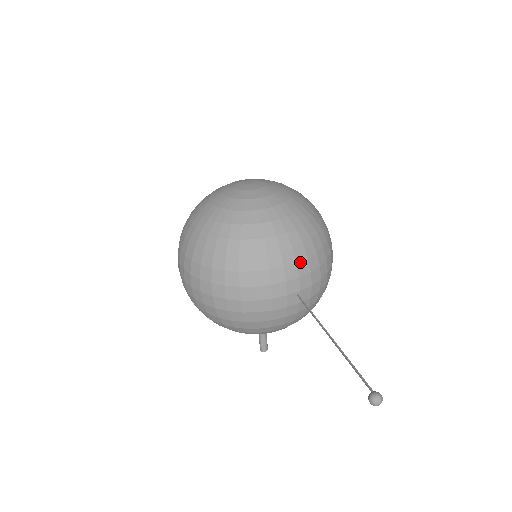
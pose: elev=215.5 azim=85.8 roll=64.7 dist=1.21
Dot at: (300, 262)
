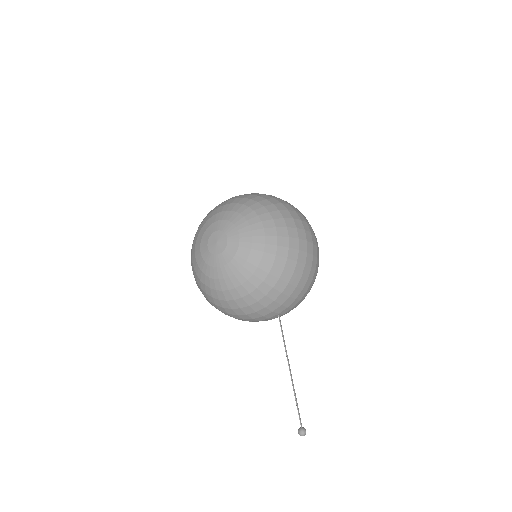
Dot at: (268, 306)
